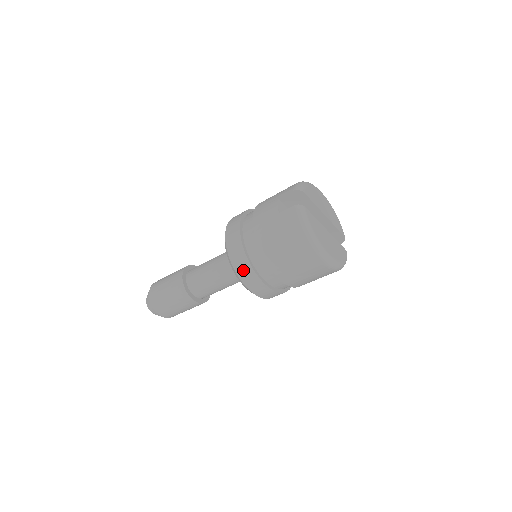
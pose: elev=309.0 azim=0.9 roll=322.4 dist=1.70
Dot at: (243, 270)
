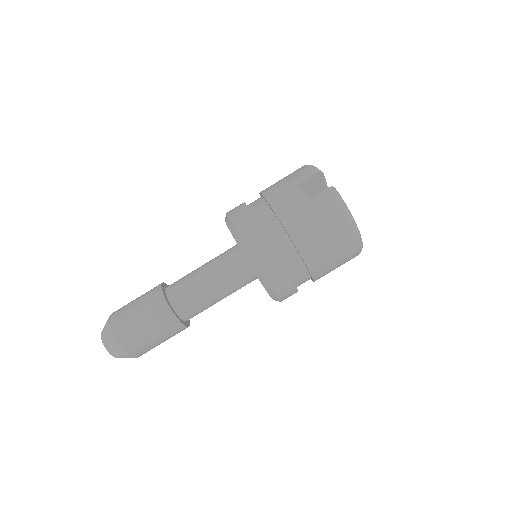
Dot at: (272, 271)
